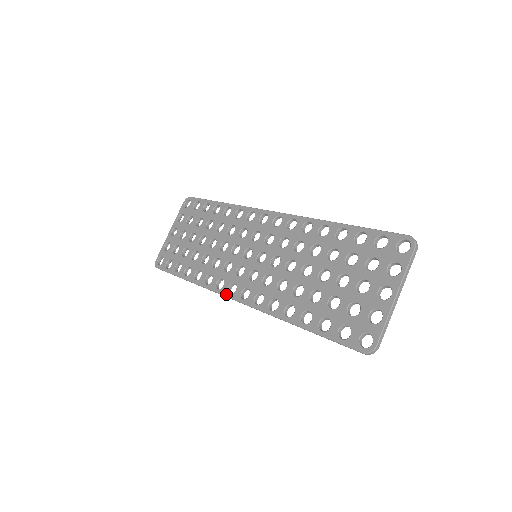
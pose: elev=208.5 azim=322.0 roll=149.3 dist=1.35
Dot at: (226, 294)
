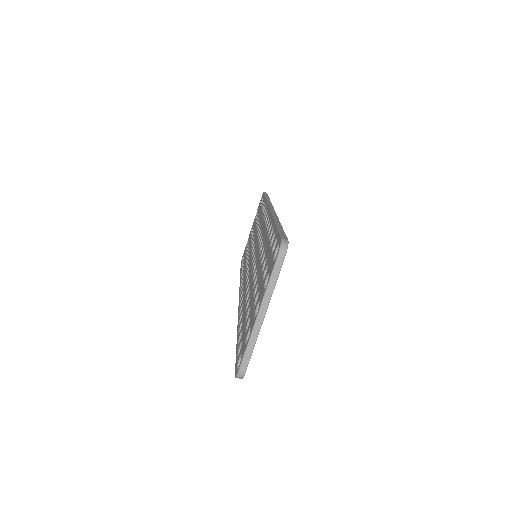
Dot at: (239, 294)
